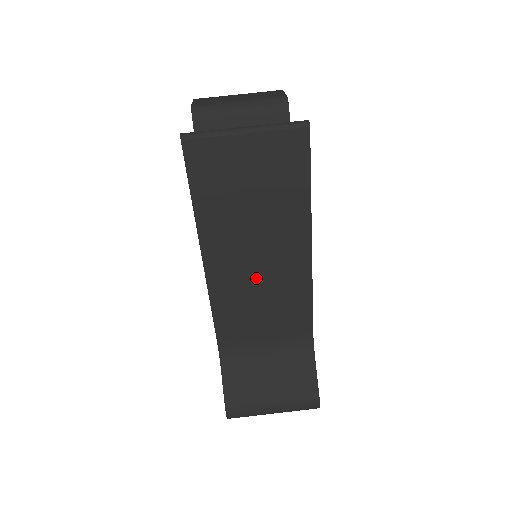
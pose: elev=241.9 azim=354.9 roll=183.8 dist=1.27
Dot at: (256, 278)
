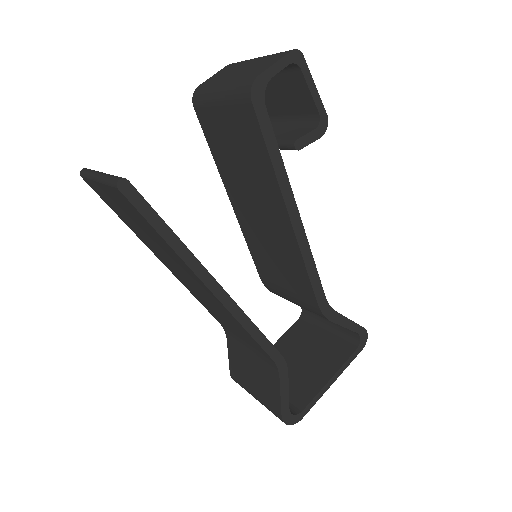
Dot at: (199, 292)
